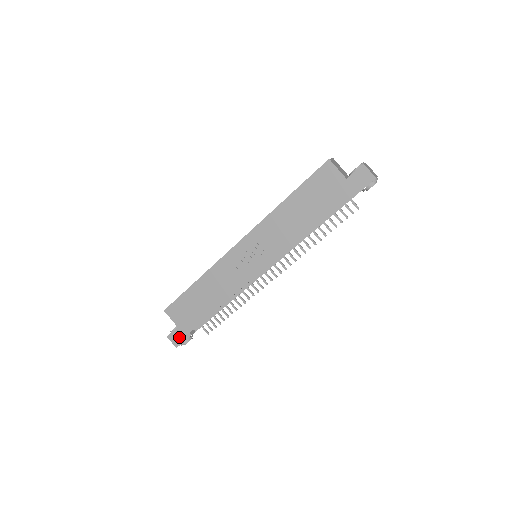
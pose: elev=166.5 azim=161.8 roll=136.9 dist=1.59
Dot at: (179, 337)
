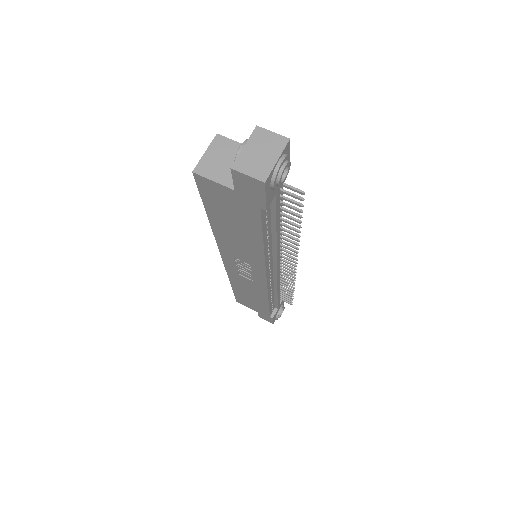
Dot at: (266, 318)
